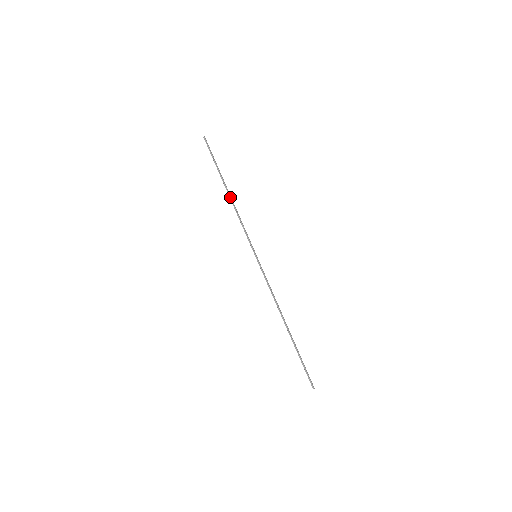
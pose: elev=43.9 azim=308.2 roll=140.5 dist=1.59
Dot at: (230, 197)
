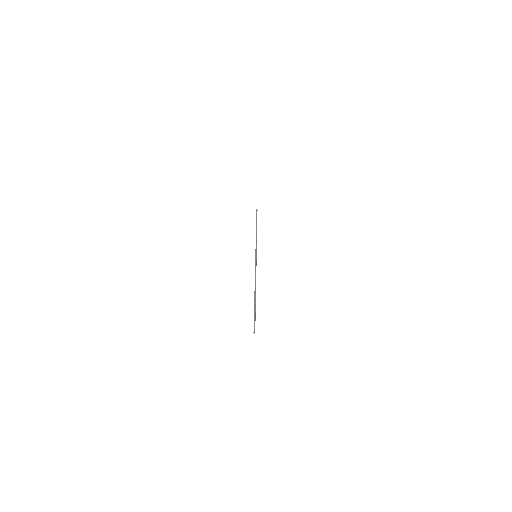
Dot at: occluded
